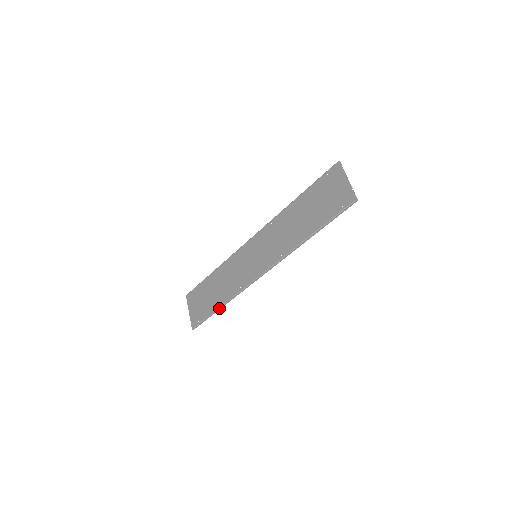
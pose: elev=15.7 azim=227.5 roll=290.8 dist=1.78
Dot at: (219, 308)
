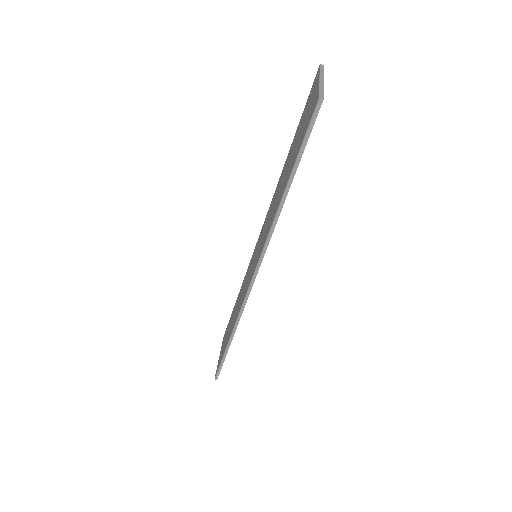
Dot at: (228, 343)
